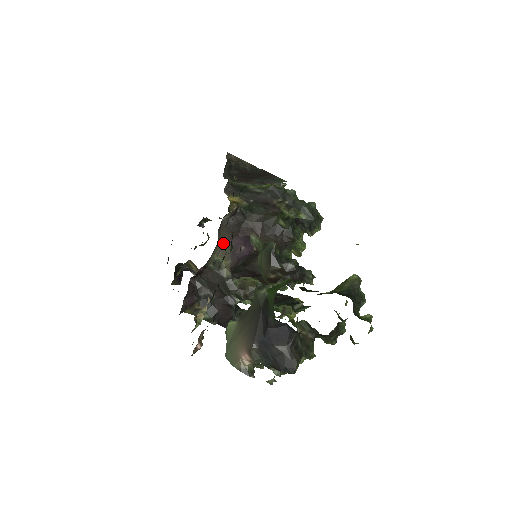
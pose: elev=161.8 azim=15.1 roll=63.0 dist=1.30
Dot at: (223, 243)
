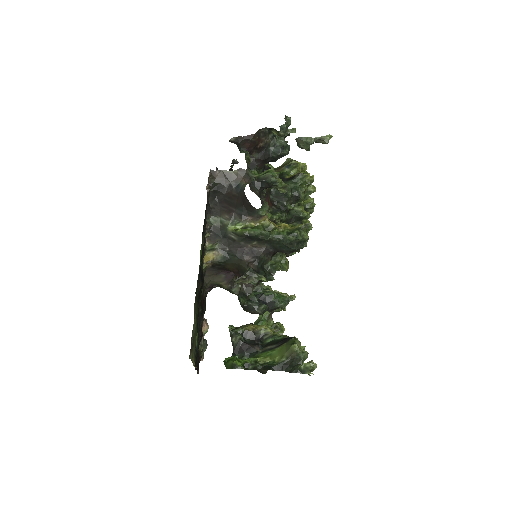
Dot at: (213, 277)
